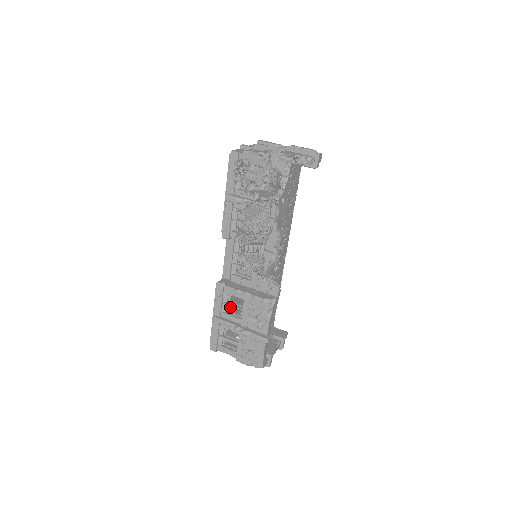
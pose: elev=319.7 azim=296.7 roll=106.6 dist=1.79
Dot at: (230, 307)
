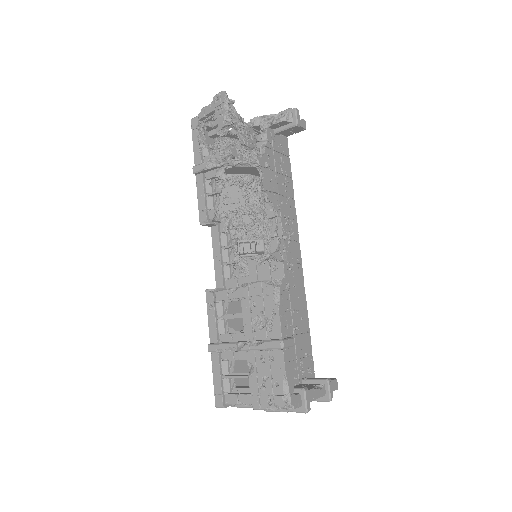
Dot at: occluded
